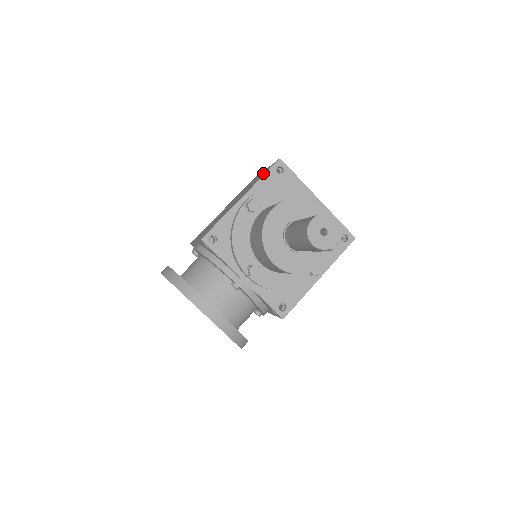
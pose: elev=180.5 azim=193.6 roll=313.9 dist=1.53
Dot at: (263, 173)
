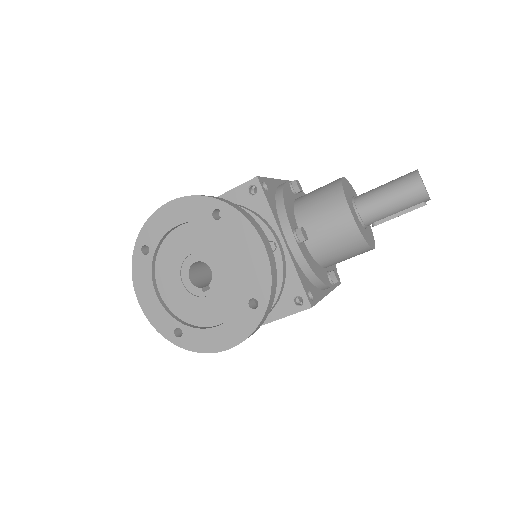
Dot at: occluded
